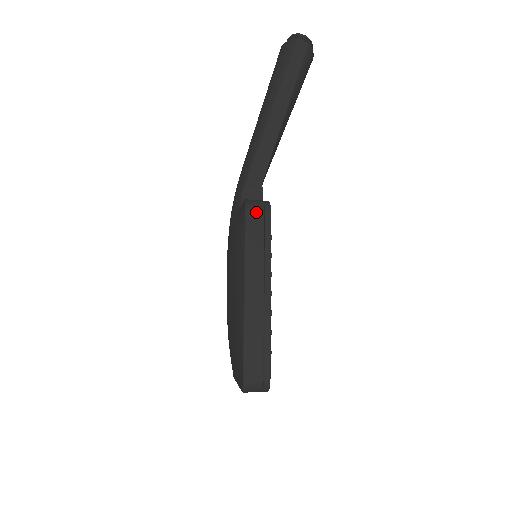
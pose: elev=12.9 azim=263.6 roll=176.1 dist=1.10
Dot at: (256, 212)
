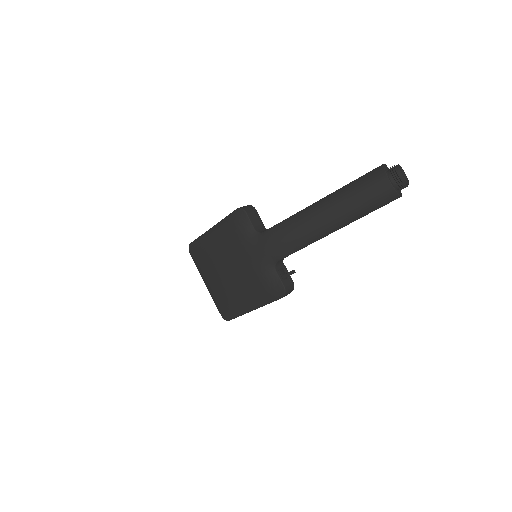
Dot at: occluded
